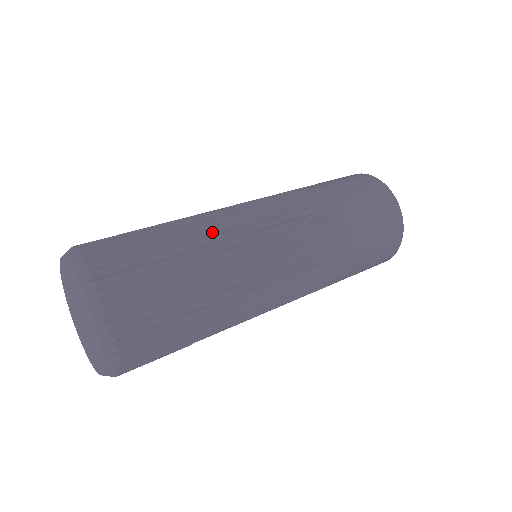
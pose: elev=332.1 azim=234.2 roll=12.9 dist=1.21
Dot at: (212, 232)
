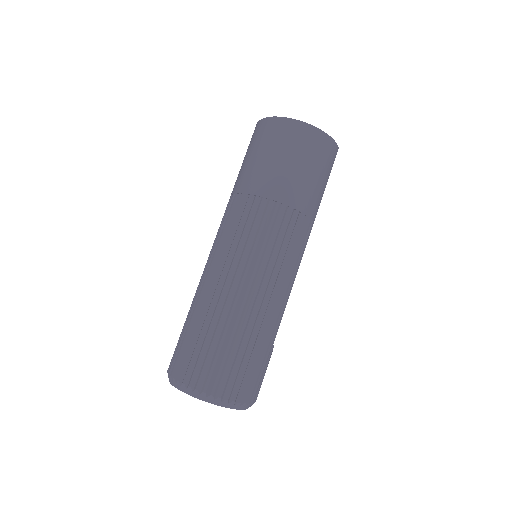
Dot at: (212, 292)
